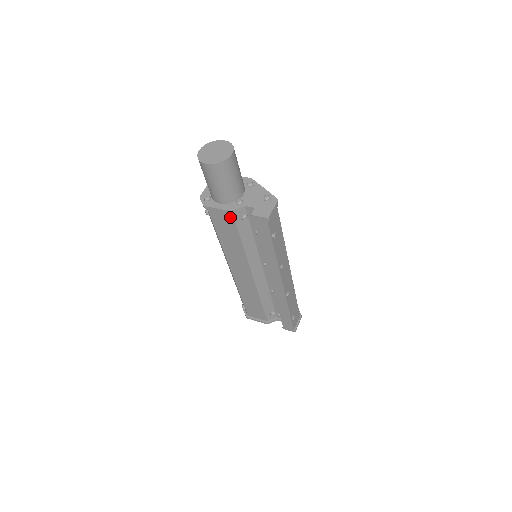
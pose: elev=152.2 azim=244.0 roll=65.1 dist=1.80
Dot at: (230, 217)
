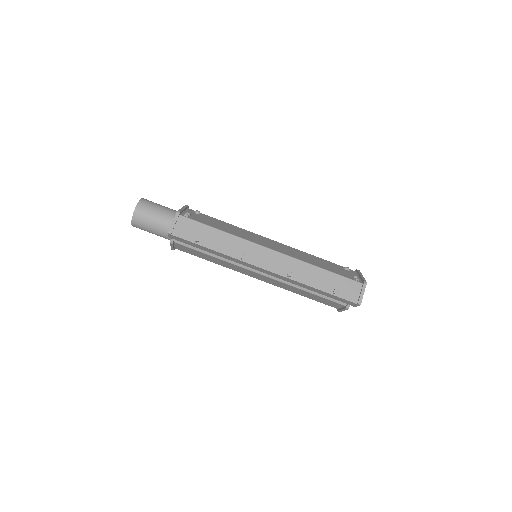
Dot at: (181, 246)
